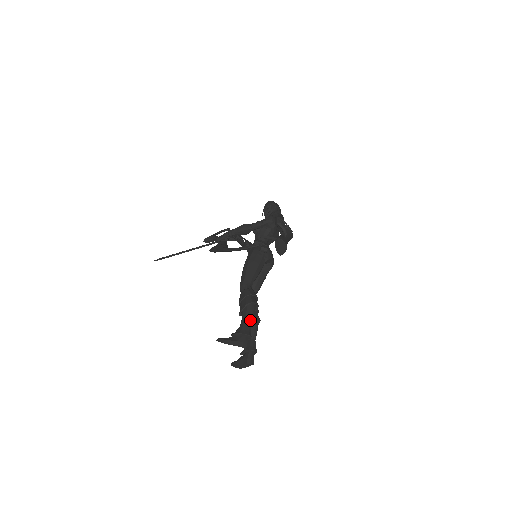
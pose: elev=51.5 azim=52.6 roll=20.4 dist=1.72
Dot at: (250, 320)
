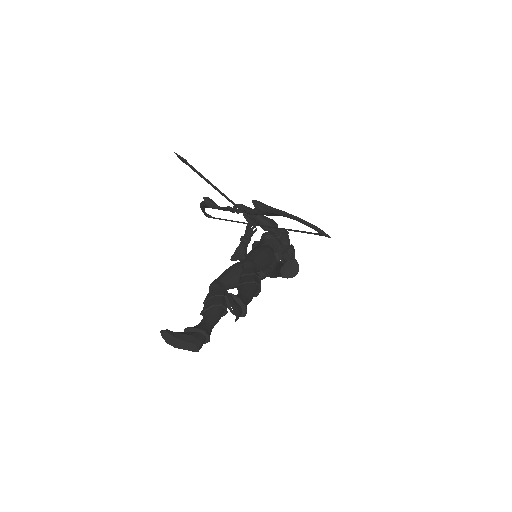
Dot at: (250, 299)
